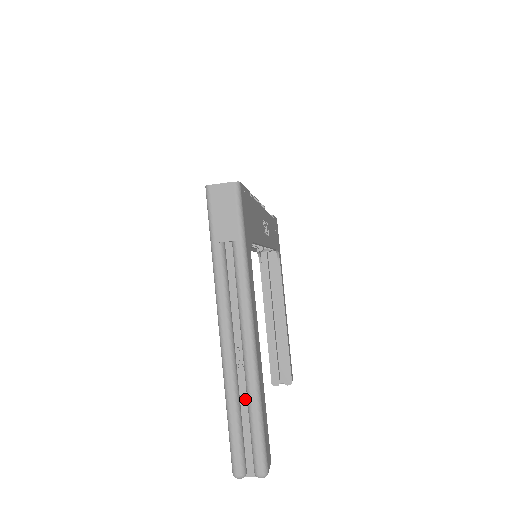
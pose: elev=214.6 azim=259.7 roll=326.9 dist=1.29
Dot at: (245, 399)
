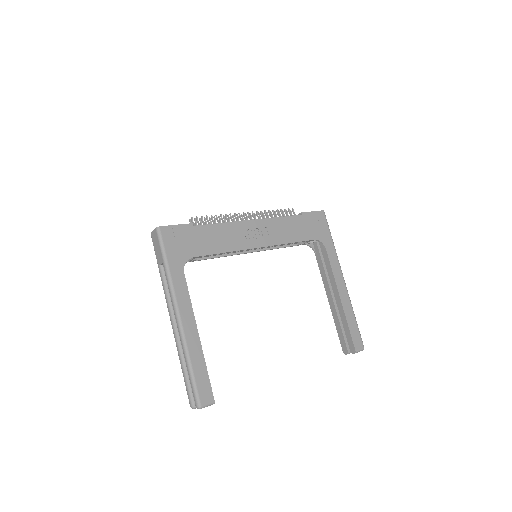
Dot at: occluded
